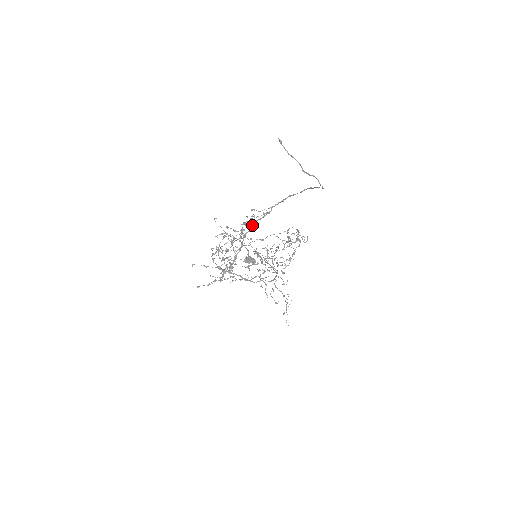
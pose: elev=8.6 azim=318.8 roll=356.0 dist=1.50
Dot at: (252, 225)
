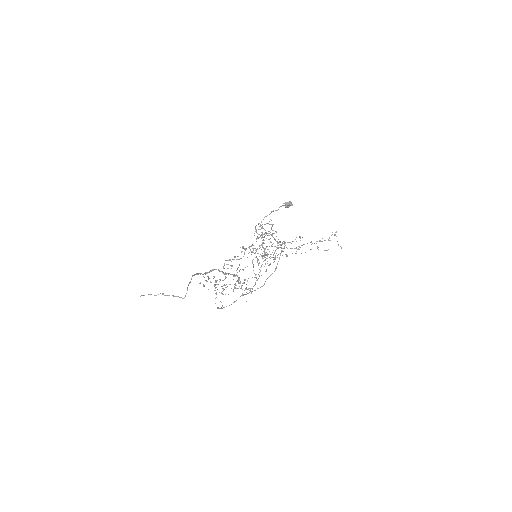
Dot at: occluded
